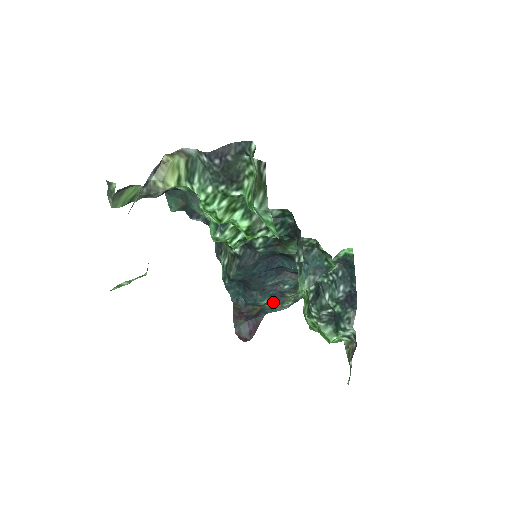
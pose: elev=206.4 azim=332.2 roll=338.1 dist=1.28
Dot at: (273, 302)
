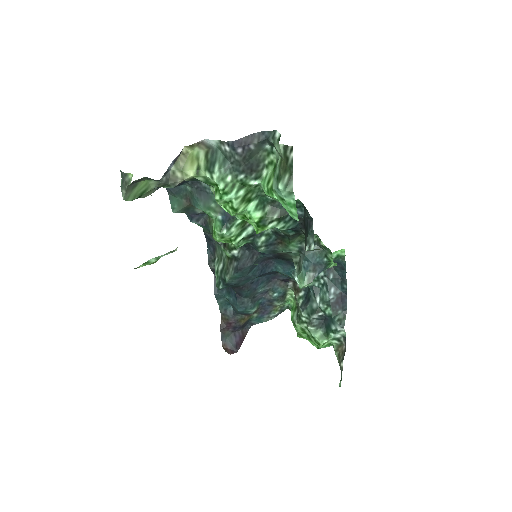
Dot at: (261, 312)
